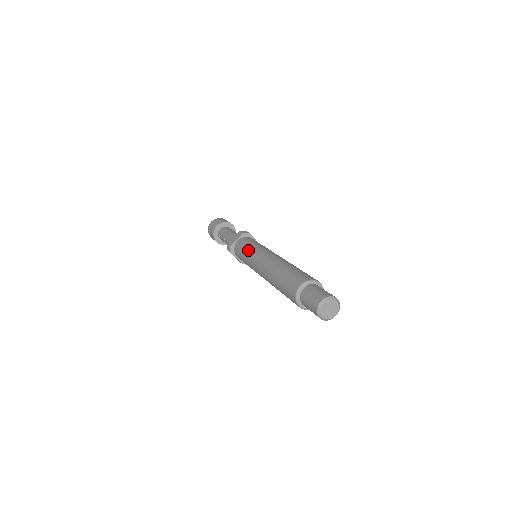
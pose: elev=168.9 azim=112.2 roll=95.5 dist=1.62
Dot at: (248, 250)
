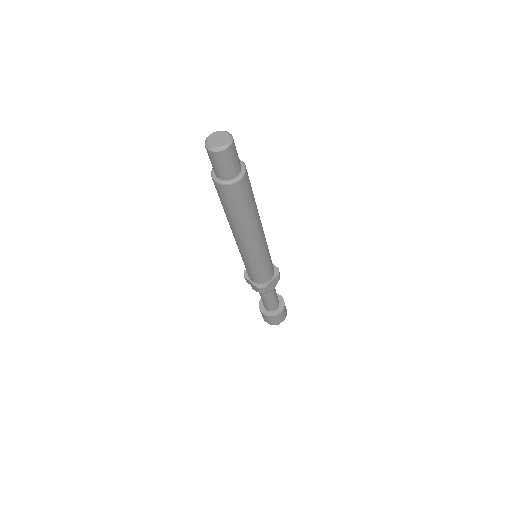
Dot at: occluded
